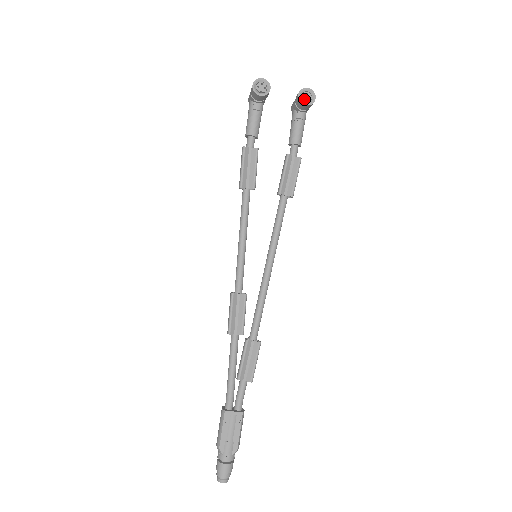
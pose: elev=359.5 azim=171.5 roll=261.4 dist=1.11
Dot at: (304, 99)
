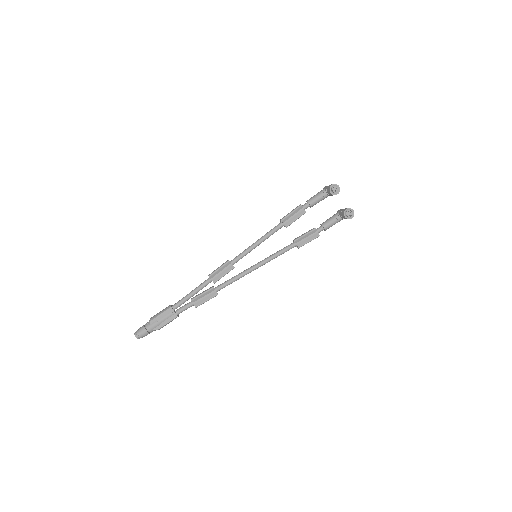
Dot at: (347, 213)
